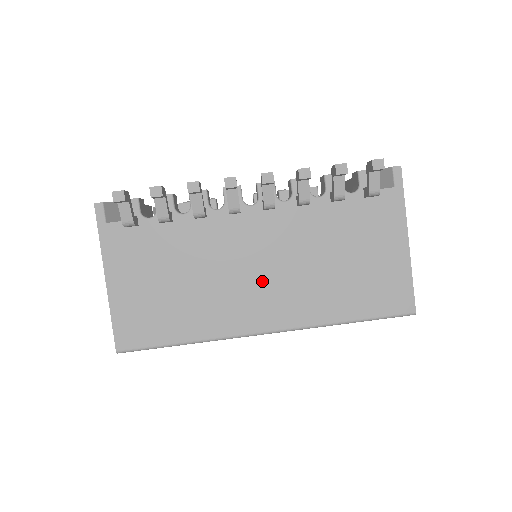
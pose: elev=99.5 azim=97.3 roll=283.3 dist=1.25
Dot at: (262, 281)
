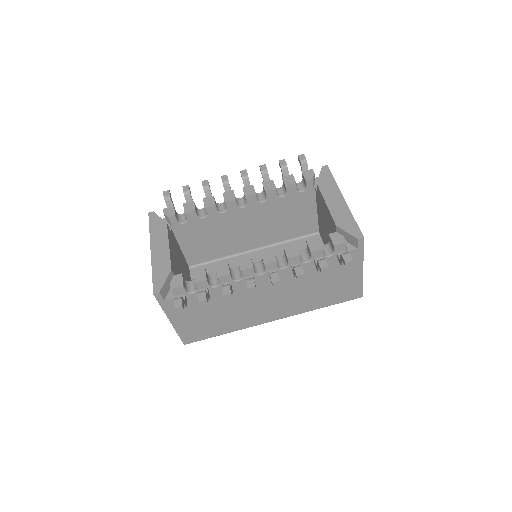
Dot at: (270, 304)
